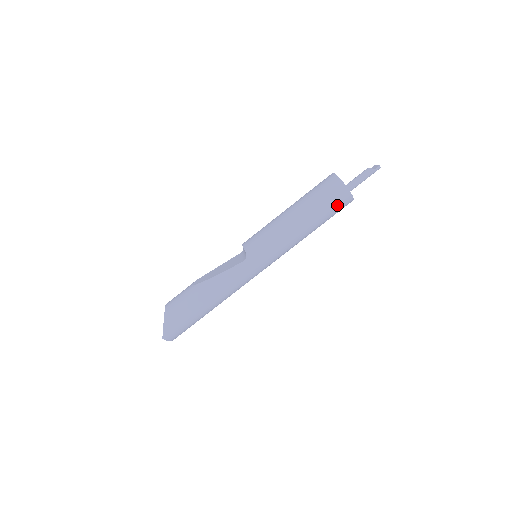
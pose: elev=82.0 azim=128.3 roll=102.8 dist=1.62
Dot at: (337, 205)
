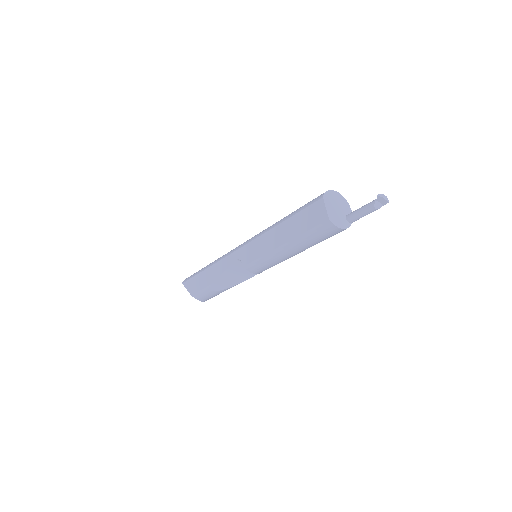
Dot at: occluded
